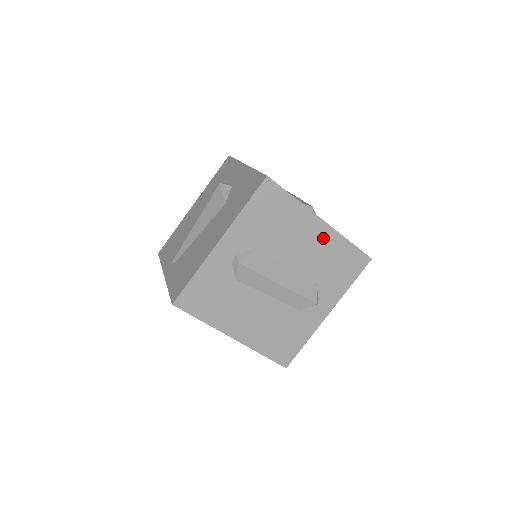
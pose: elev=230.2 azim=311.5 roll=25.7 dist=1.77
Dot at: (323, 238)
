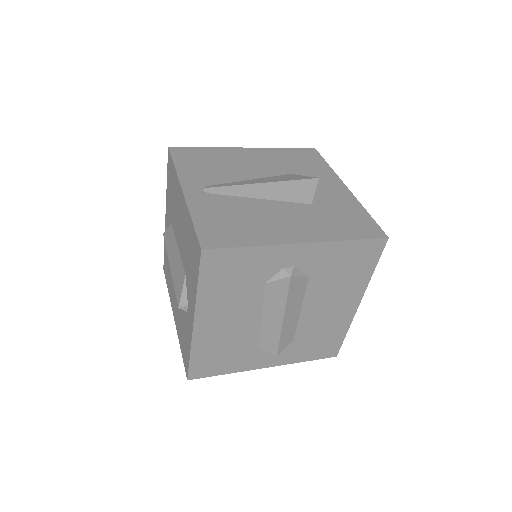
Dot at: (342, 315)
